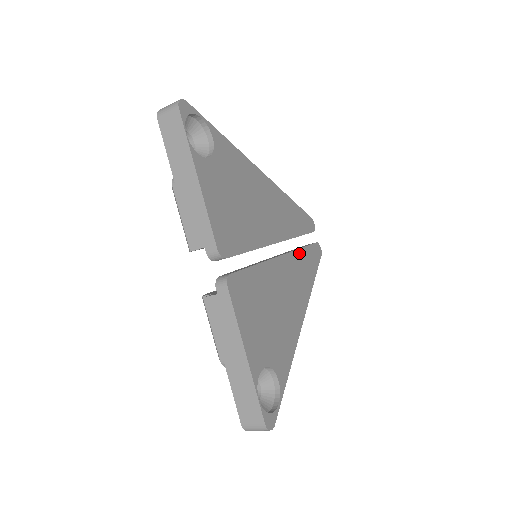
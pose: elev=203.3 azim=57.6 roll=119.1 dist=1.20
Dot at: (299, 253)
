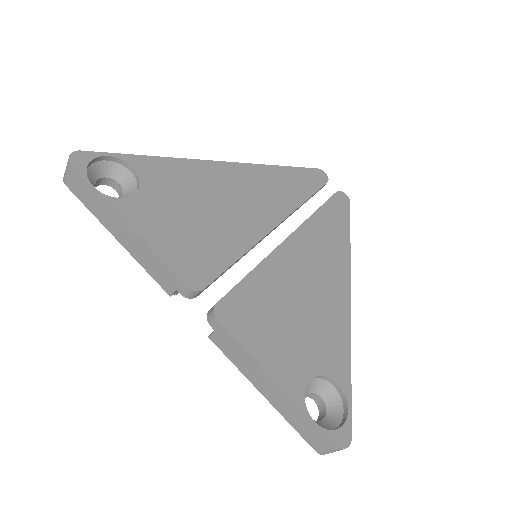
Dot at: (314, 220)
